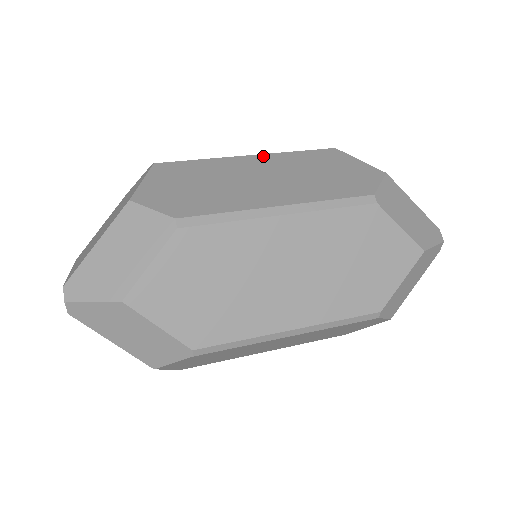
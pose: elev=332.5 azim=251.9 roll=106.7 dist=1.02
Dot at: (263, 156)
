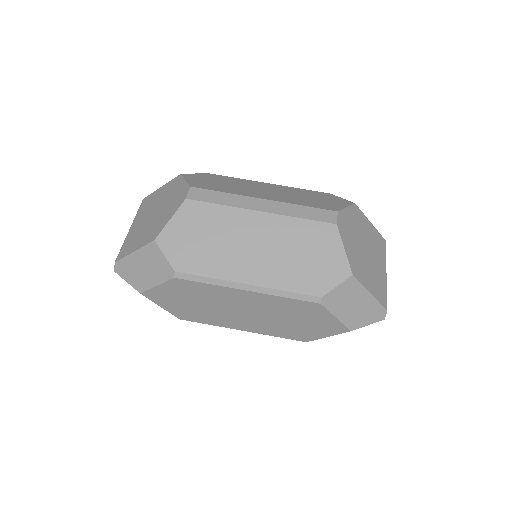
Dot at: (270, 217)
